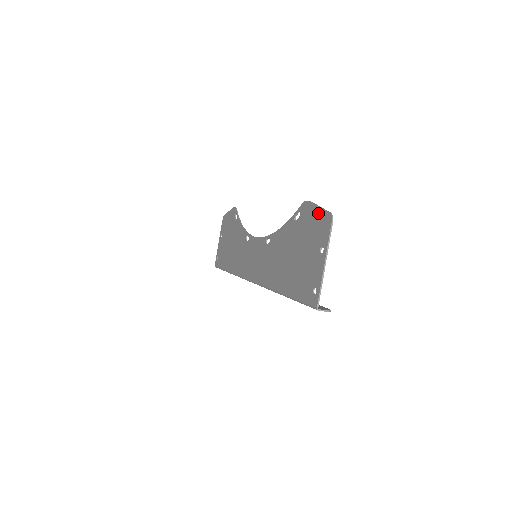
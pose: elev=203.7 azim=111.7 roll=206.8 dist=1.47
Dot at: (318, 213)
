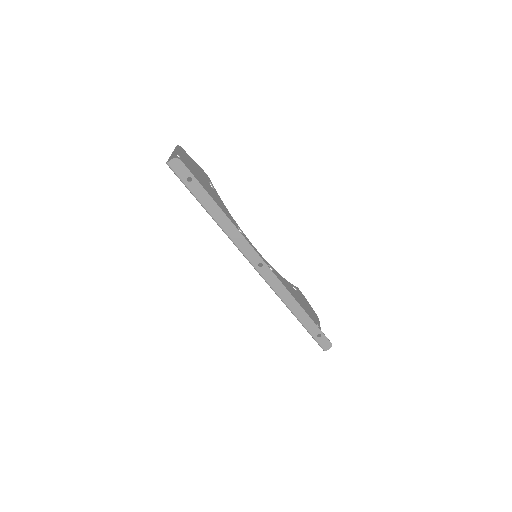
Dot at: (190, 160)
